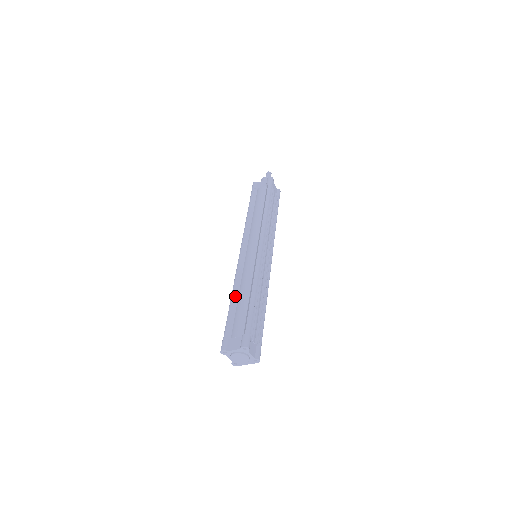
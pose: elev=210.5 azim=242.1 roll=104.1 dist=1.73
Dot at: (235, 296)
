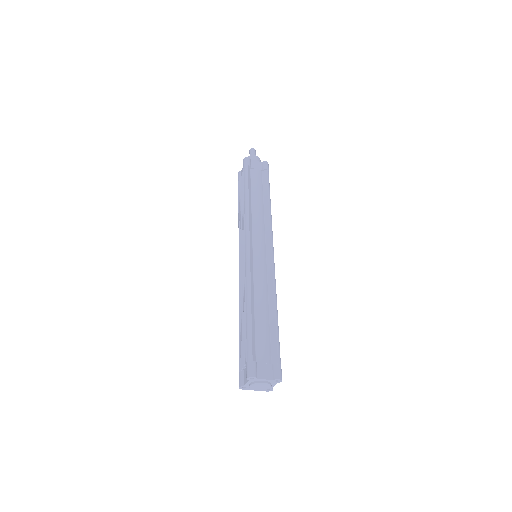
Dot at: (253, 306)
